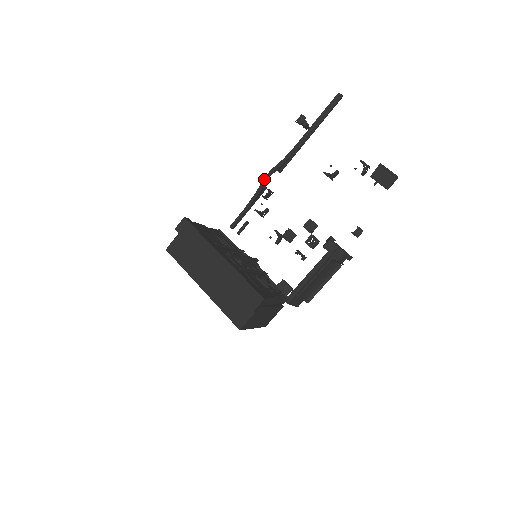
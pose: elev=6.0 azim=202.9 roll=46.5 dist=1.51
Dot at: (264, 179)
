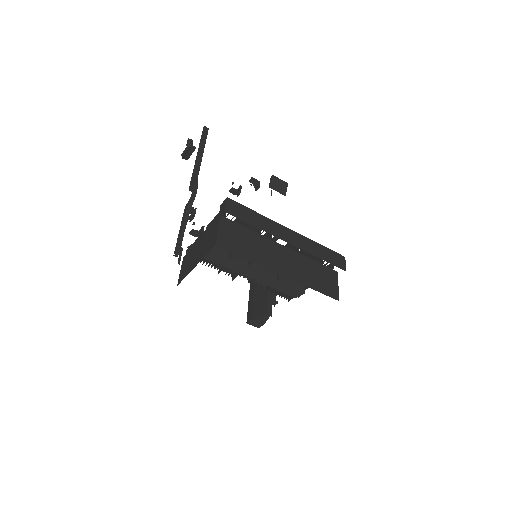
Dot at: (193, 194)
